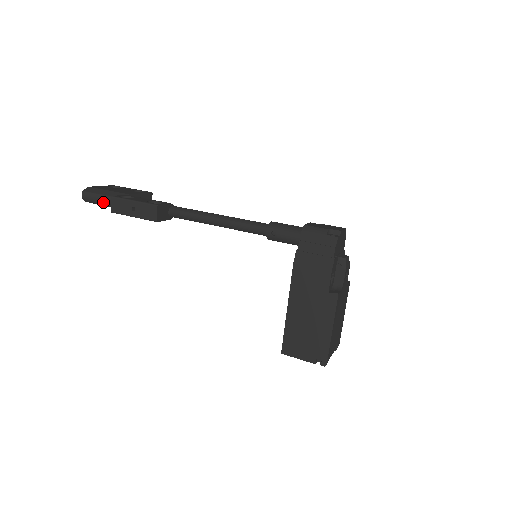
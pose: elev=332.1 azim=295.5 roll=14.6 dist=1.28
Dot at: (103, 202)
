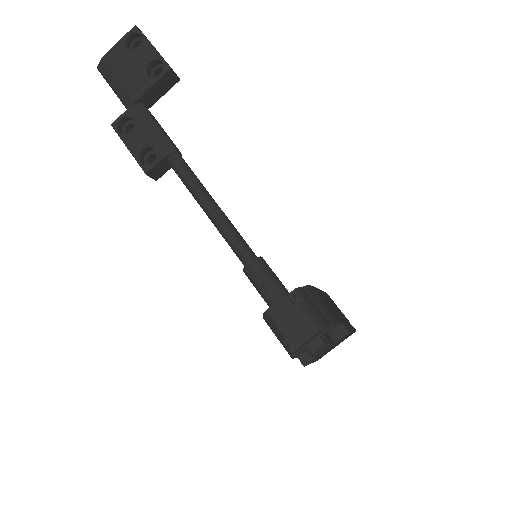
Dot at: occluded
